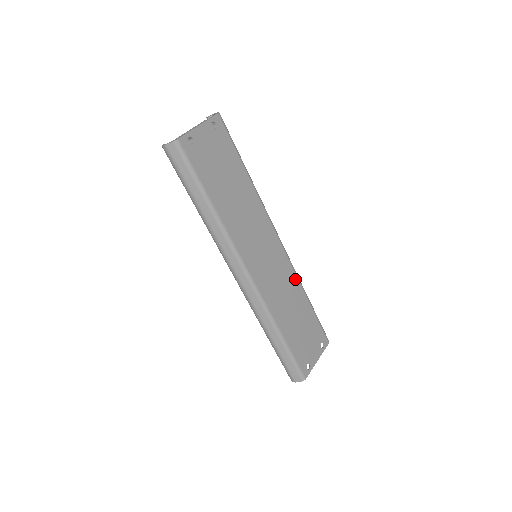
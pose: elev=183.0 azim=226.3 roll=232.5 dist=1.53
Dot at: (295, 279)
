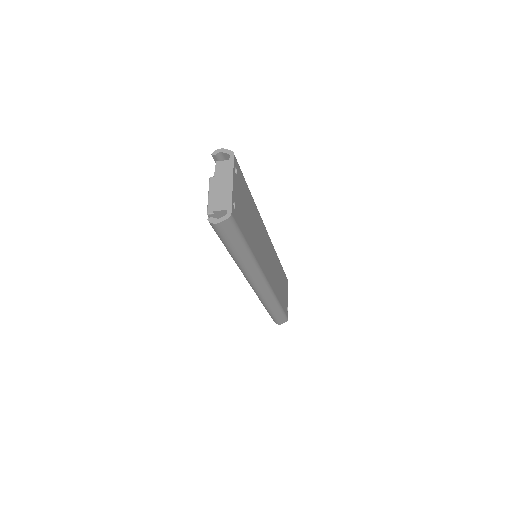
Dot at: (275, 253)
